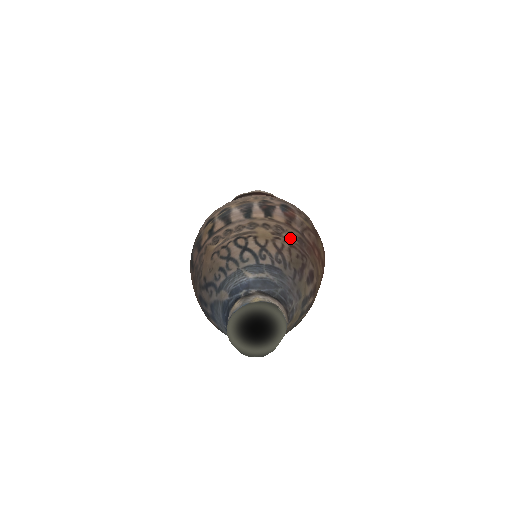
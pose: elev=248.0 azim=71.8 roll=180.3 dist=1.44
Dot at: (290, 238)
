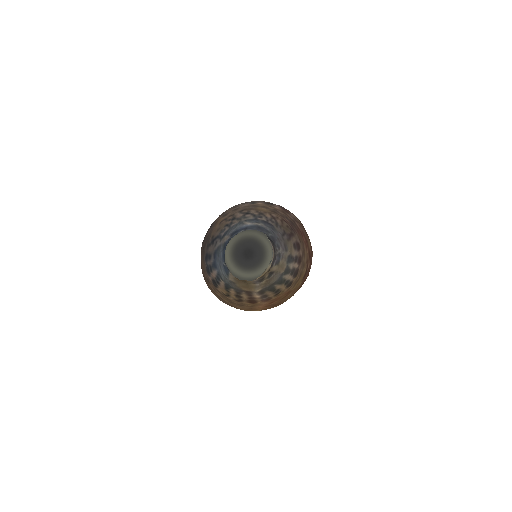
Dot at: (283, 217)
